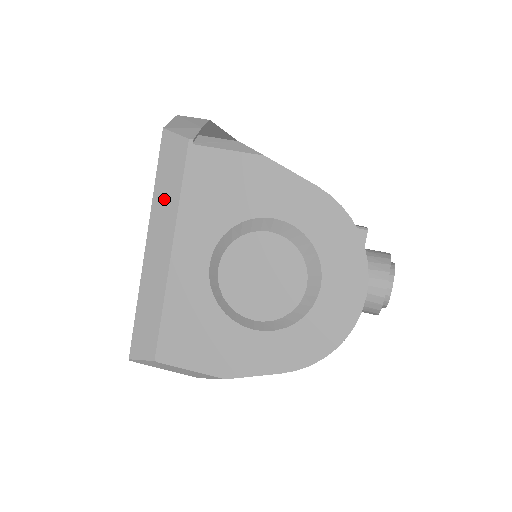
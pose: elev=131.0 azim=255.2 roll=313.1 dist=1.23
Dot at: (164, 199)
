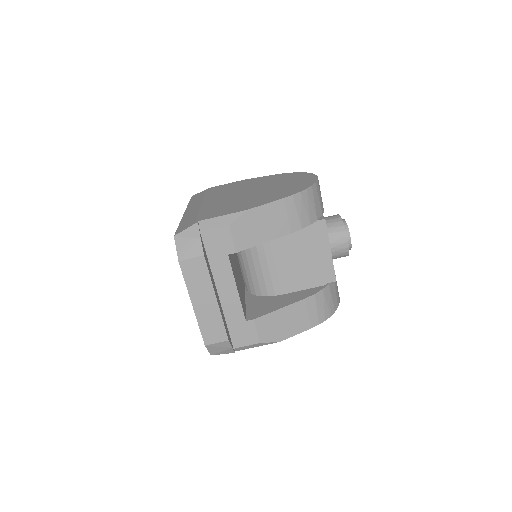
Dot at: occluded
